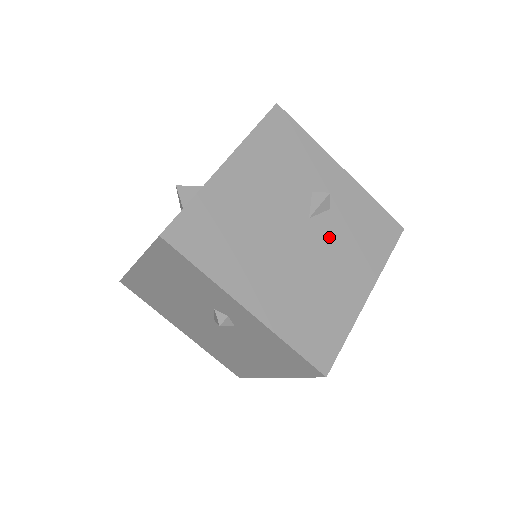
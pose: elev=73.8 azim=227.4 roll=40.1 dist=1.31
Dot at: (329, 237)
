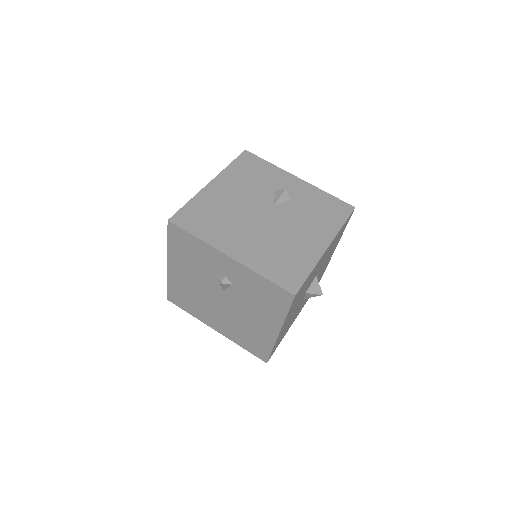
Dot at: (291, 215)
